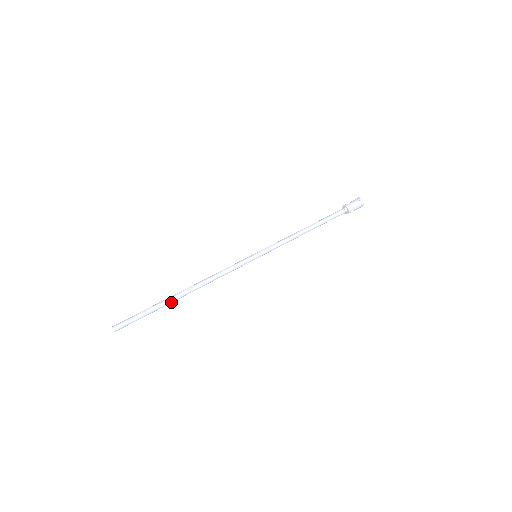
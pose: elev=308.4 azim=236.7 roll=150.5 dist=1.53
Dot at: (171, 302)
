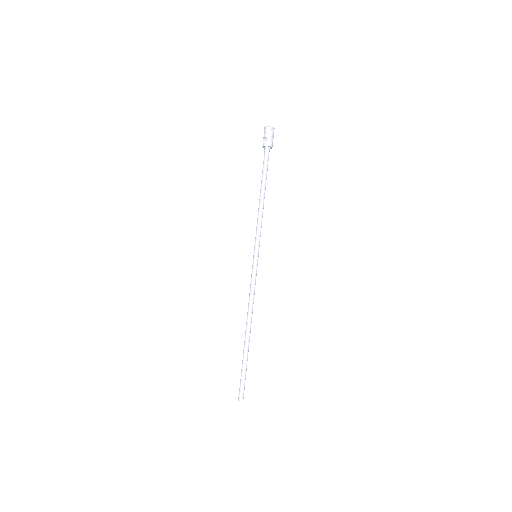
Dot at: (248, 347)
